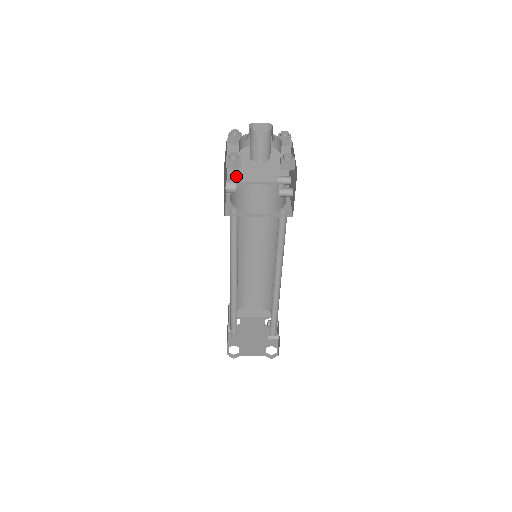
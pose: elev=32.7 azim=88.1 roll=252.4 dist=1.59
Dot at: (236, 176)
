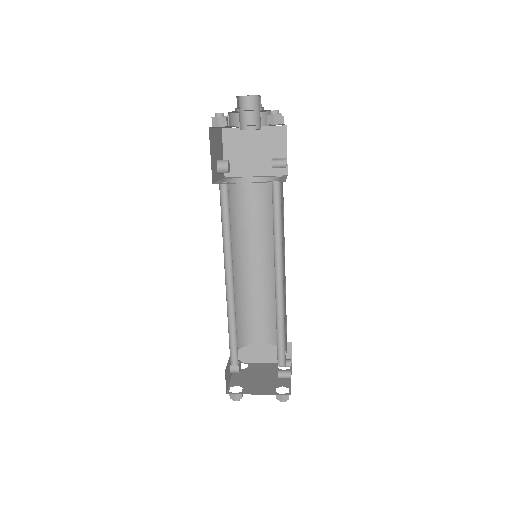
Dot at: (233, 171)
